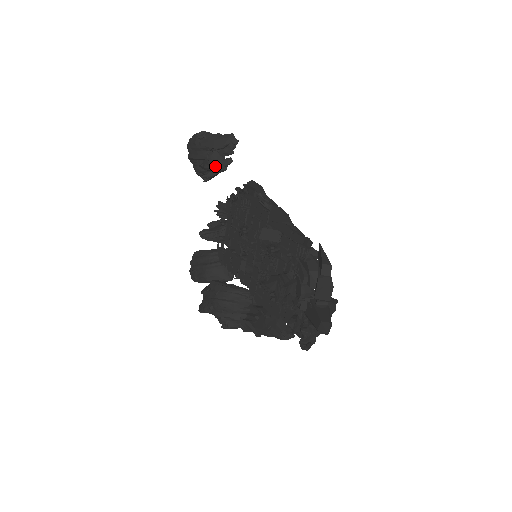
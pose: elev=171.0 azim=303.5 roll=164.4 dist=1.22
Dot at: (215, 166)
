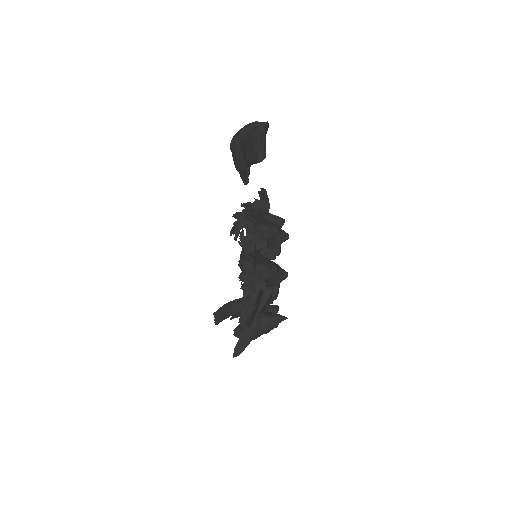
Dot at: (241, 177)
